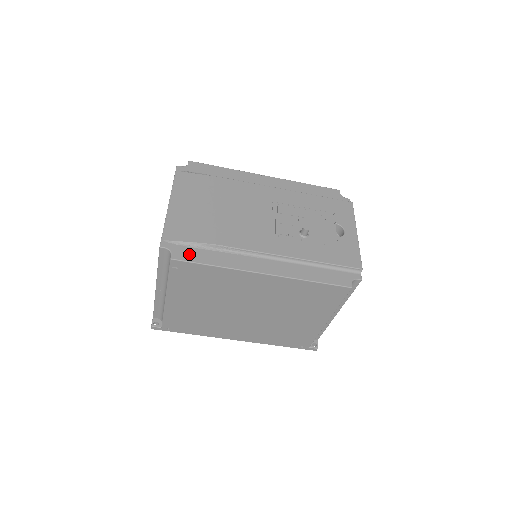
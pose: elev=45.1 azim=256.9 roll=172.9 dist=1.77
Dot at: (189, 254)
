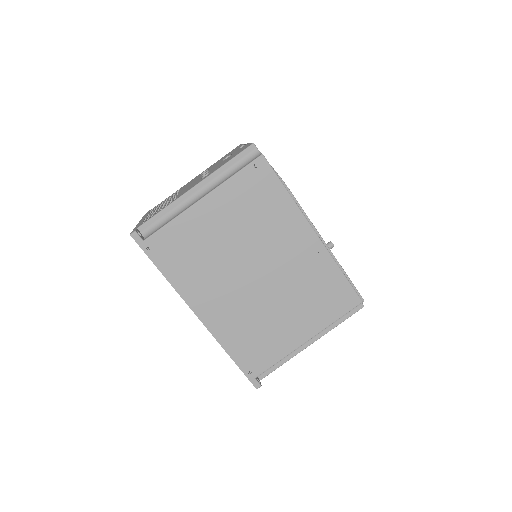
Dot at: occluded
